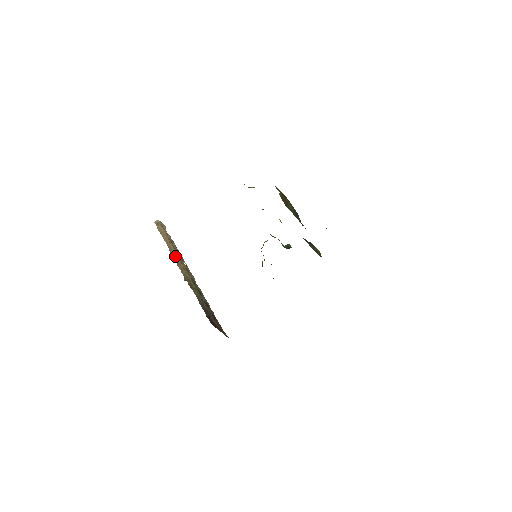
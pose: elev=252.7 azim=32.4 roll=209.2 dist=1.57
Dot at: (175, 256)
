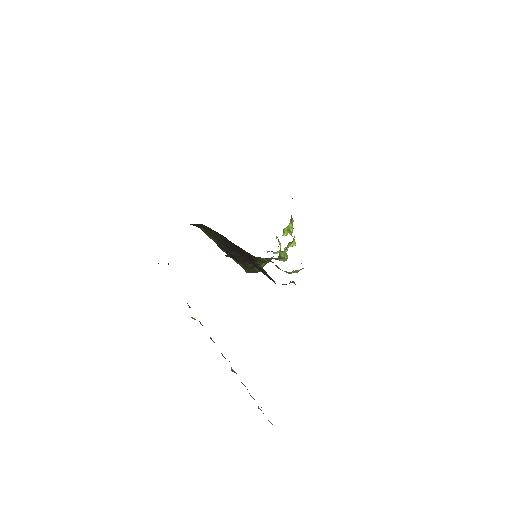
Dot at: occluded
